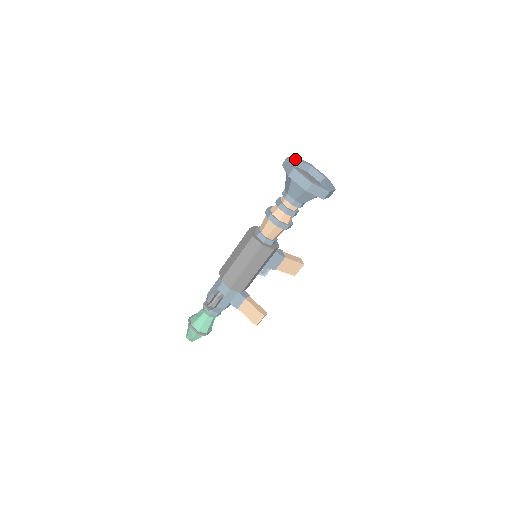
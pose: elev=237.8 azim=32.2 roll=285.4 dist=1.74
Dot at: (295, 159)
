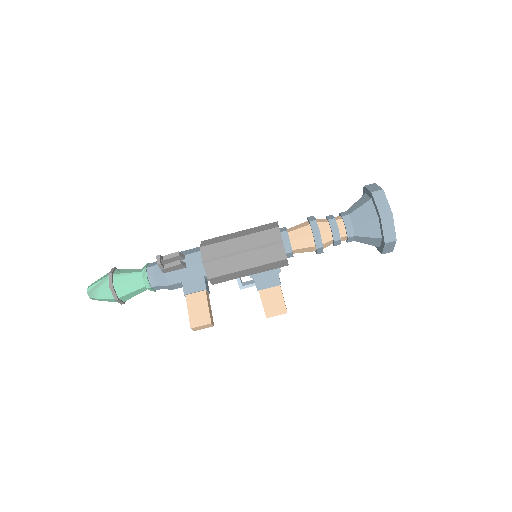
Dot at: occluded
